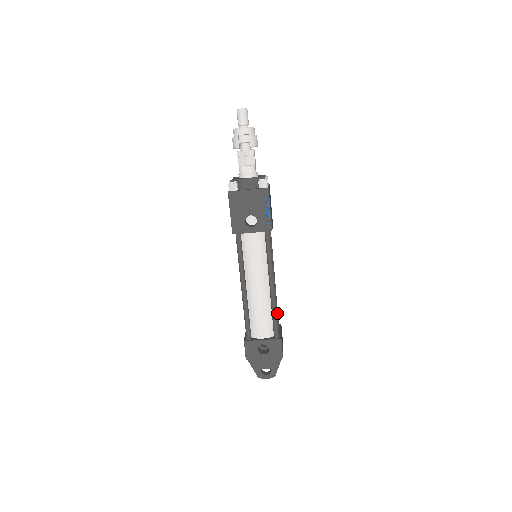
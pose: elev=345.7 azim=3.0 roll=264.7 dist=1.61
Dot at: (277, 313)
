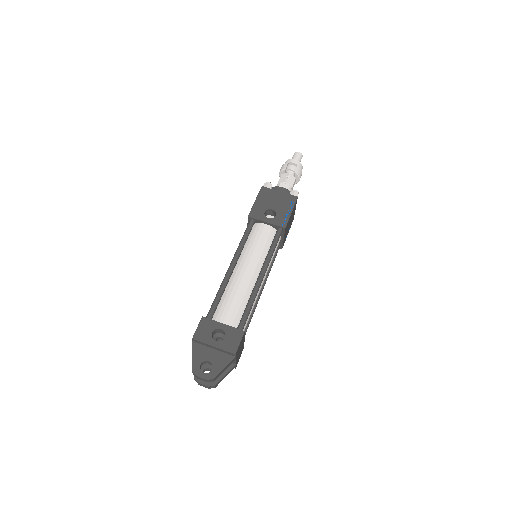
Dot at: (247, 328)
